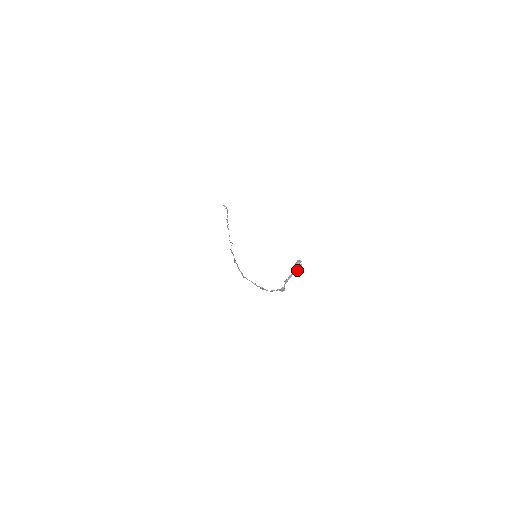
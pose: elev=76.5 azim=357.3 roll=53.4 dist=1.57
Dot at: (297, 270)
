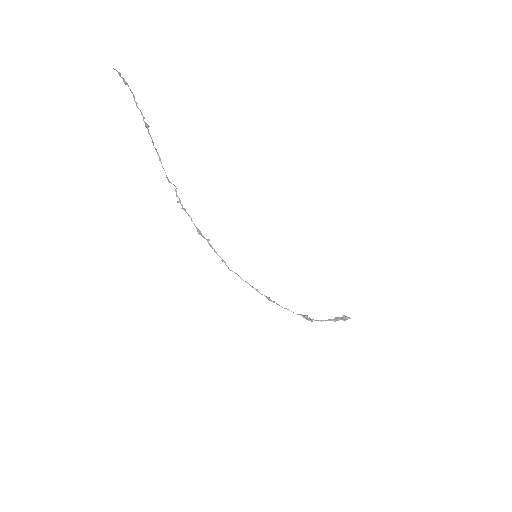
Dot at: occluded
